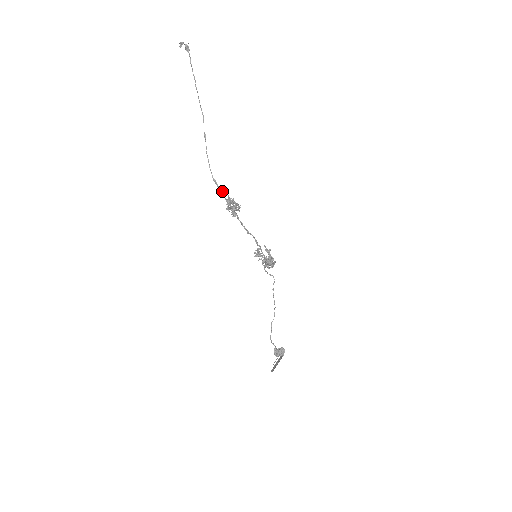
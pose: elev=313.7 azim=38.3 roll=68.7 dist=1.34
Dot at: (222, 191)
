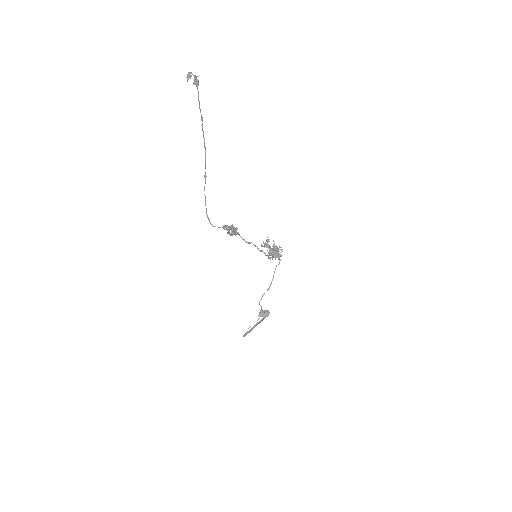
Dot at: occluded
